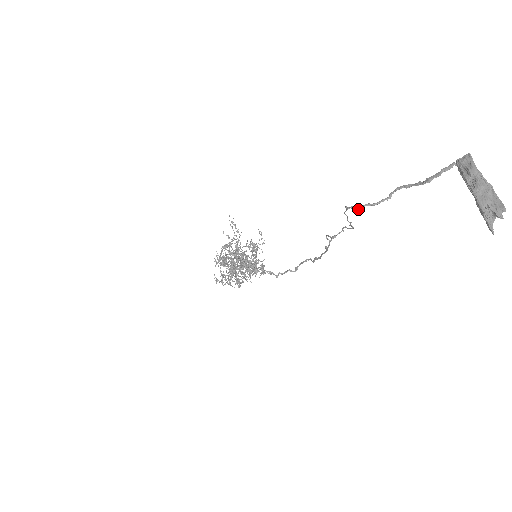
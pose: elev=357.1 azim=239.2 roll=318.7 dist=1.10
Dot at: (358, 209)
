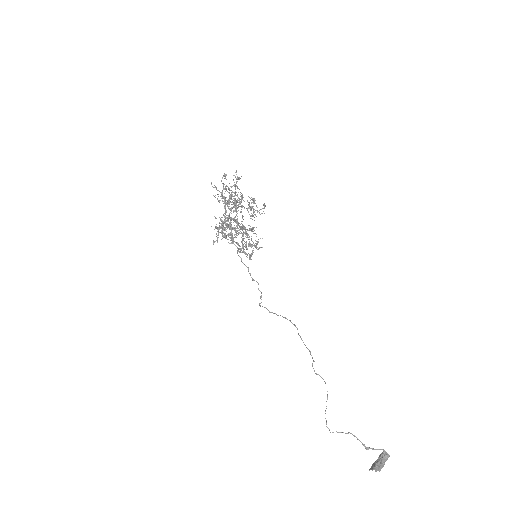
Dot at: occluded
